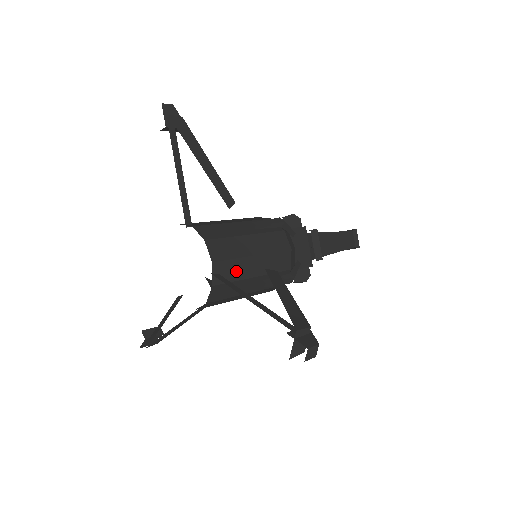
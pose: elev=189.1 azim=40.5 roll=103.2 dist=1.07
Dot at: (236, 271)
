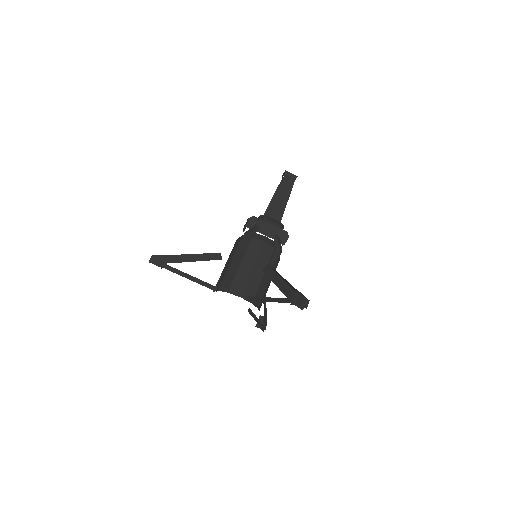
Dot at: (253, 285)
